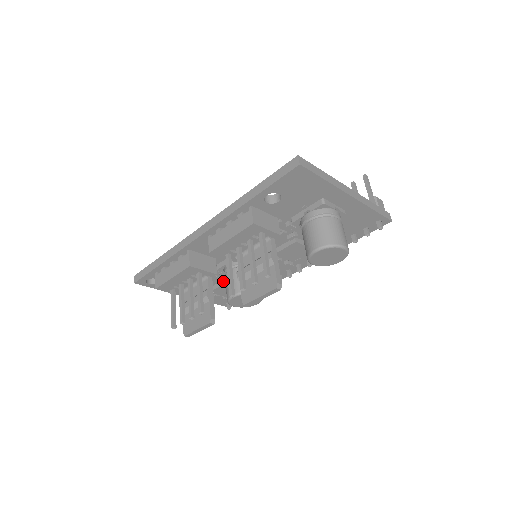
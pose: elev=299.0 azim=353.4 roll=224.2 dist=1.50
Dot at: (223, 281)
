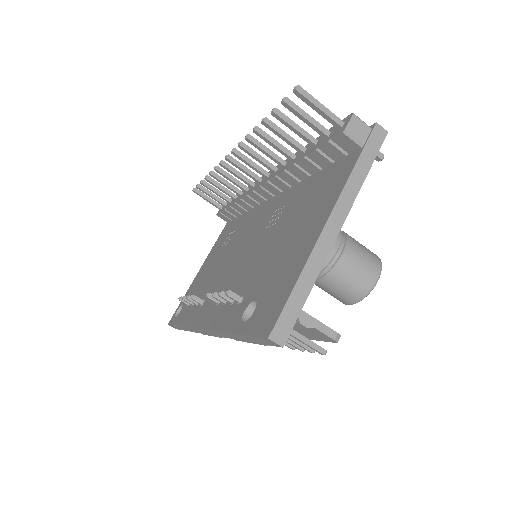
Dot at: occluded
